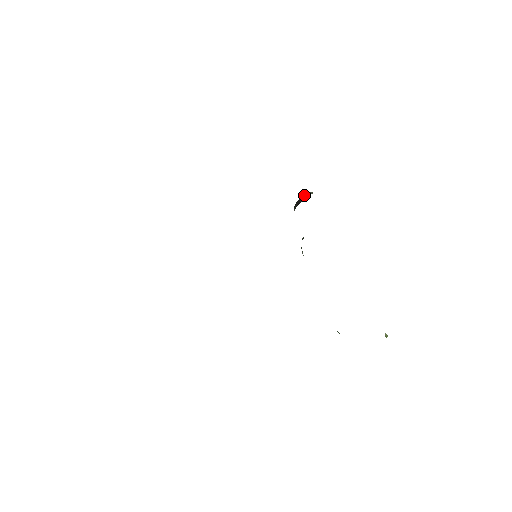
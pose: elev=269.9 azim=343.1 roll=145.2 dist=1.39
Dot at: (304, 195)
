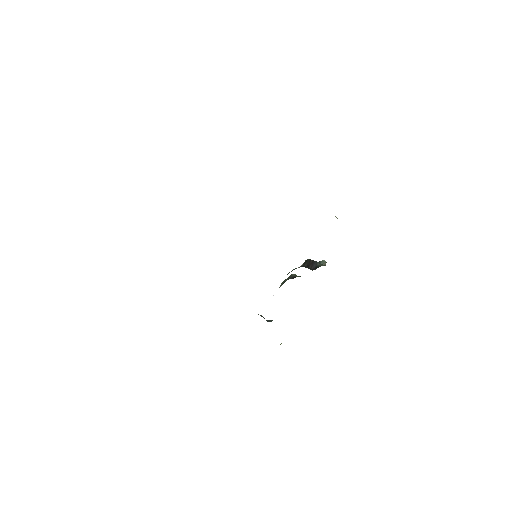
Dot at: (317, 265)
